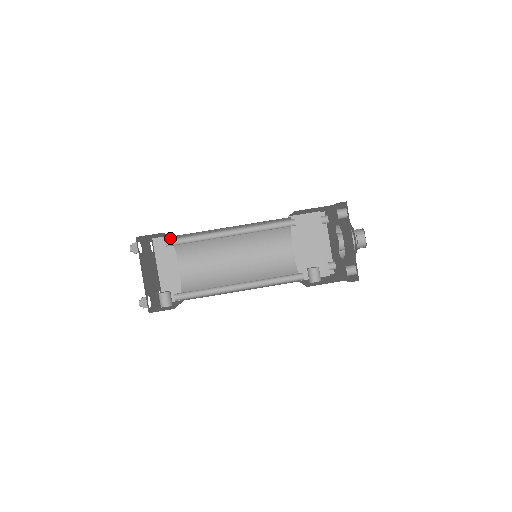
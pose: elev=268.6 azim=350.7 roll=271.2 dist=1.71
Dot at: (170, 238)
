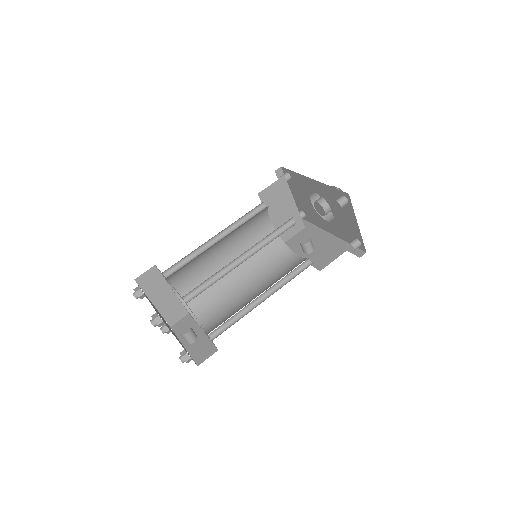
Dot at: occluded
